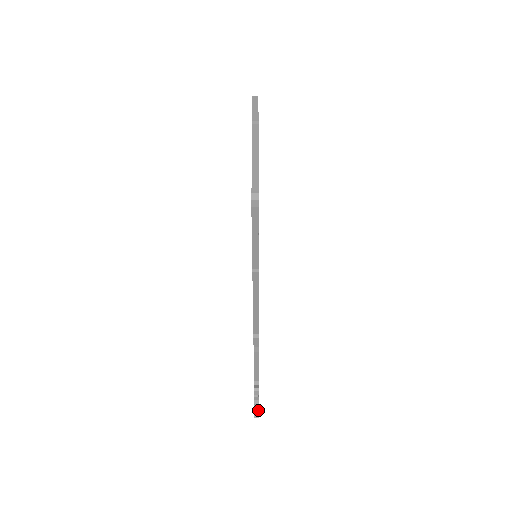
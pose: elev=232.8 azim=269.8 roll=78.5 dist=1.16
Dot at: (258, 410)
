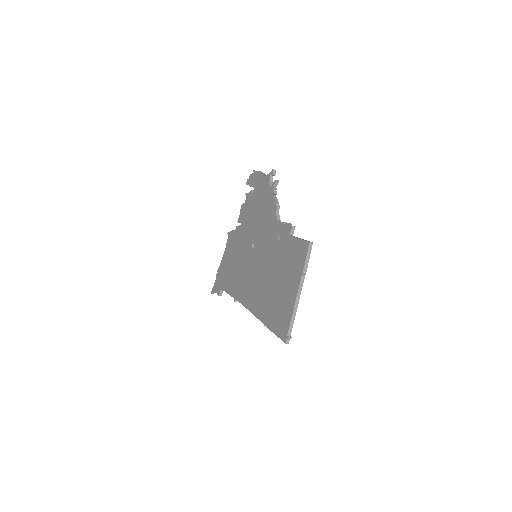
Dot at: occluded
